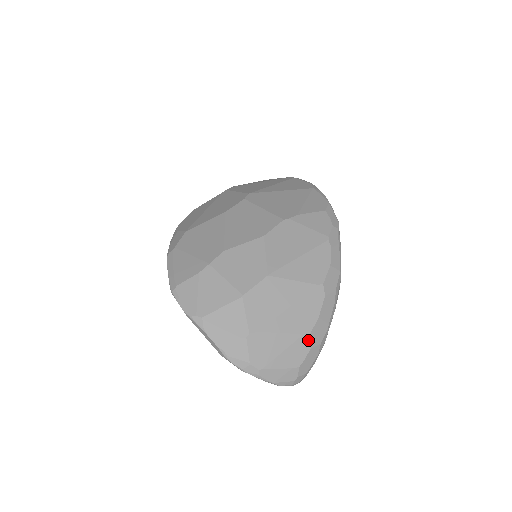
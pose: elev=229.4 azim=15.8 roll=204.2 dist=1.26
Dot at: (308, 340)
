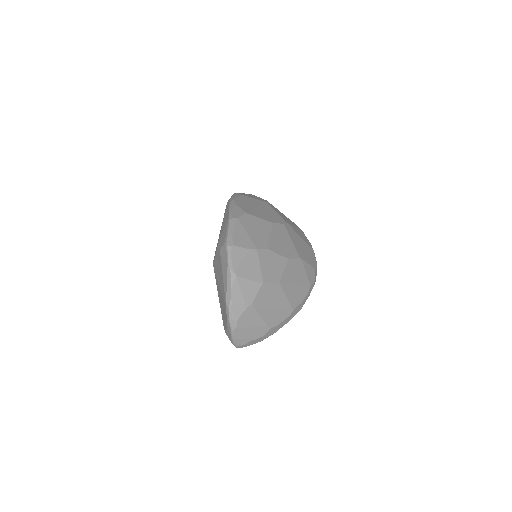
Dot at: (267, 331)
